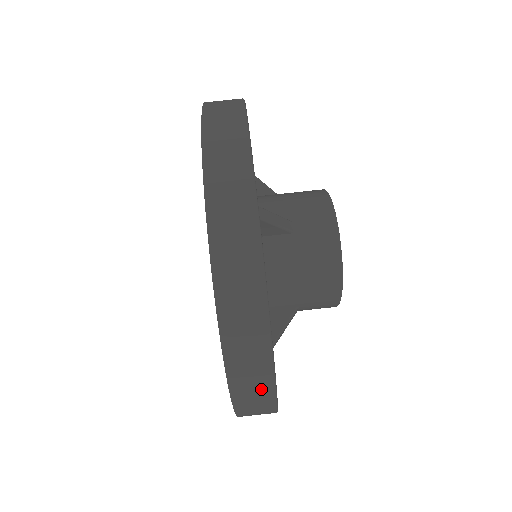
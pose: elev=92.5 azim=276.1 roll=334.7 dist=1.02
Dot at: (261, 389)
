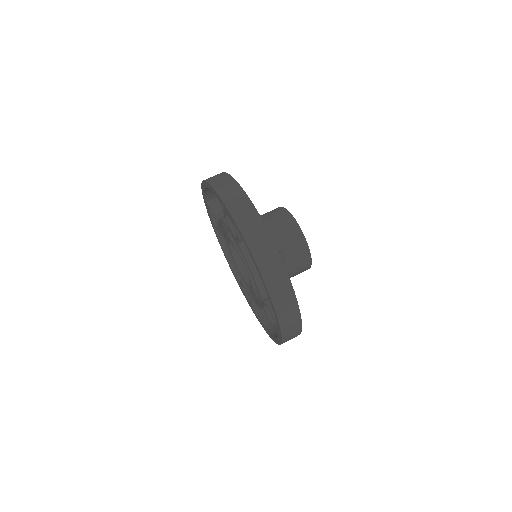
Dot at: (259, 230)
